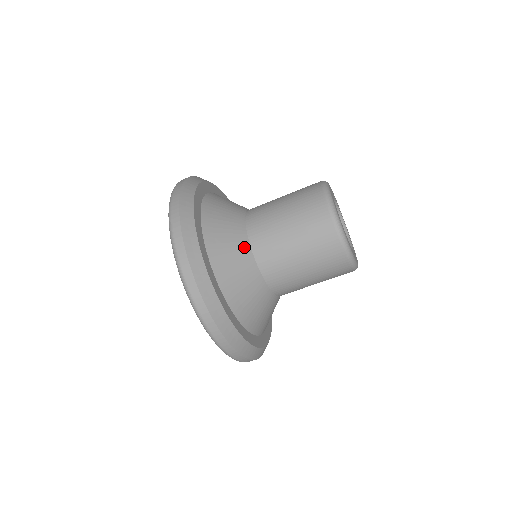
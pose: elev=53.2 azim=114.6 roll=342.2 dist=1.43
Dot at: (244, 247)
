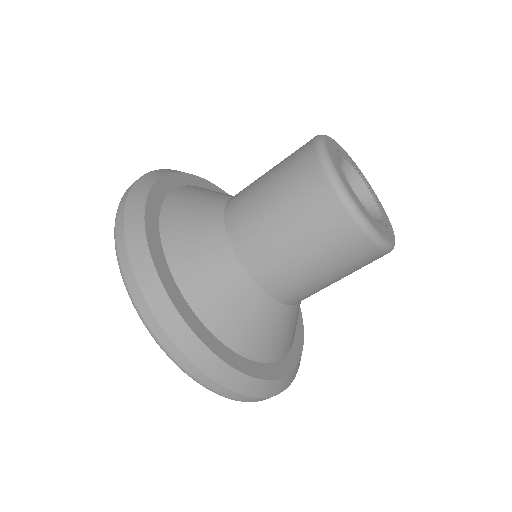
Dot at: (218, 201)
